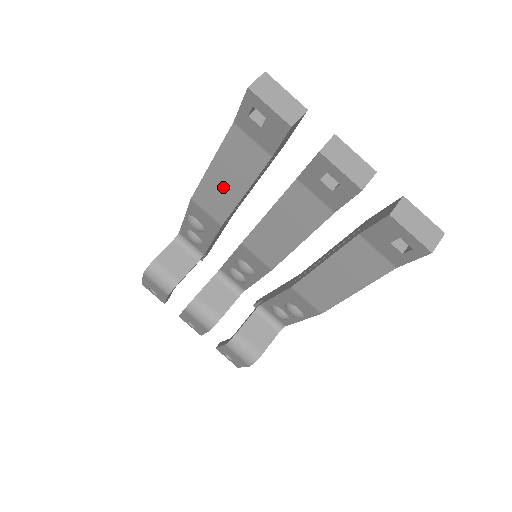
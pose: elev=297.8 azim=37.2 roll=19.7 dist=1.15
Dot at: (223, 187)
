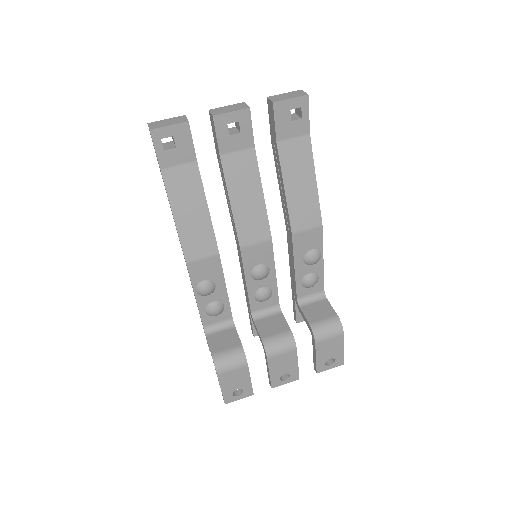
Dot at: (194, 222)
